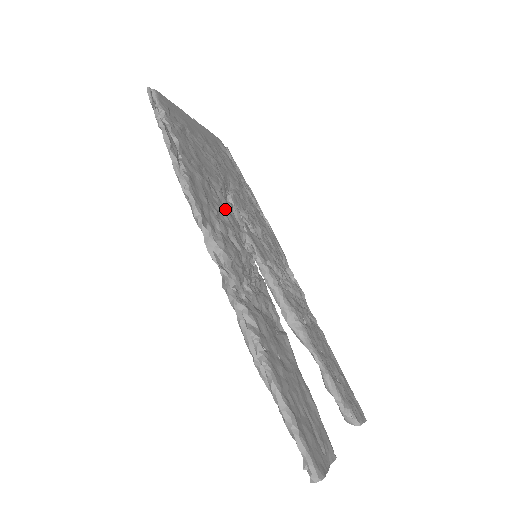
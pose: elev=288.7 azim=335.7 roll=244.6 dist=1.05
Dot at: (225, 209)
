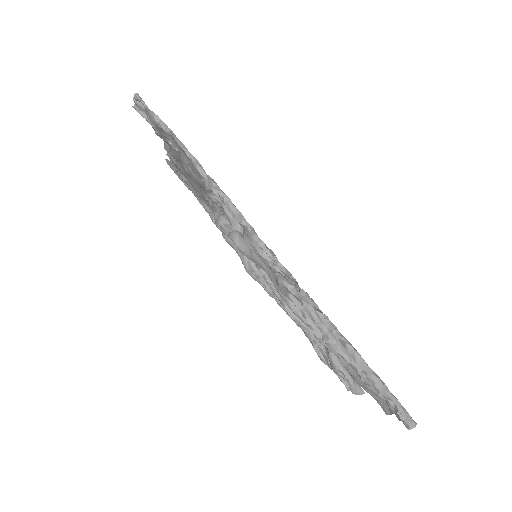
Dot at: occluded
